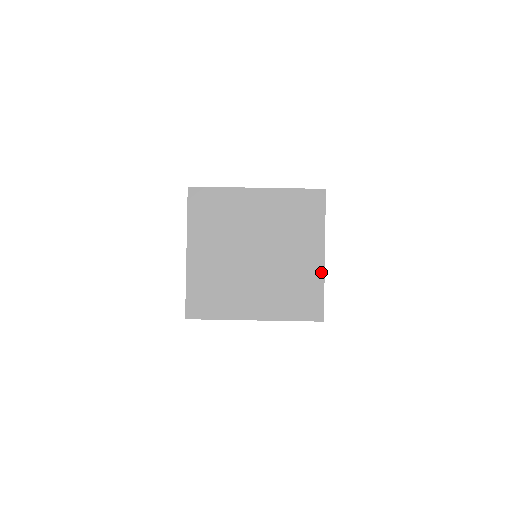
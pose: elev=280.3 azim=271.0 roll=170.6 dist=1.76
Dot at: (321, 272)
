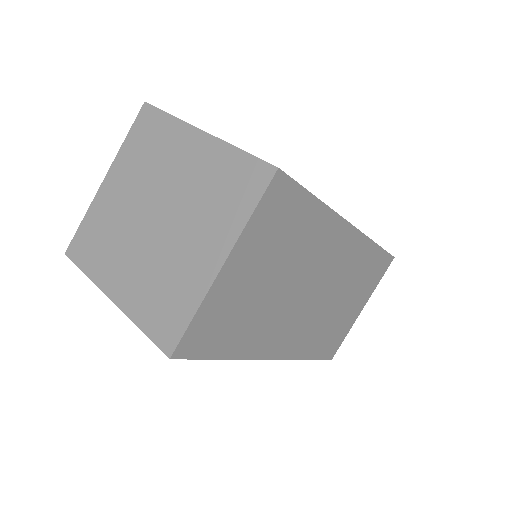
Dot at: (205, 287)
